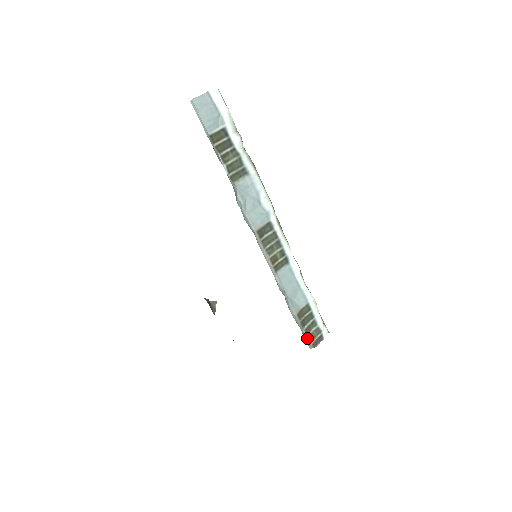
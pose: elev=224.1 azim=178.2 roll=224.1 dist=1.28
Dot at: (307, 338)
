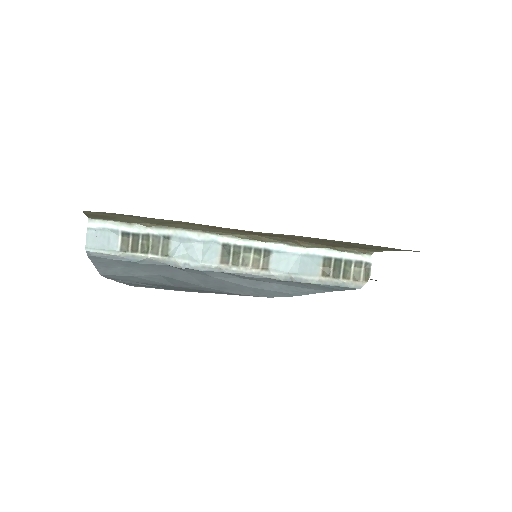
Dot at: (352, 281)
